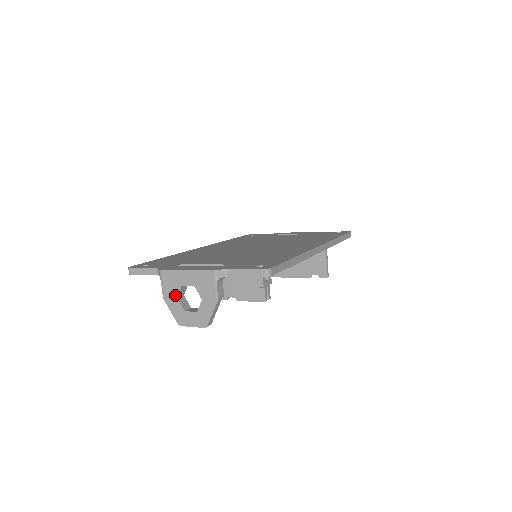
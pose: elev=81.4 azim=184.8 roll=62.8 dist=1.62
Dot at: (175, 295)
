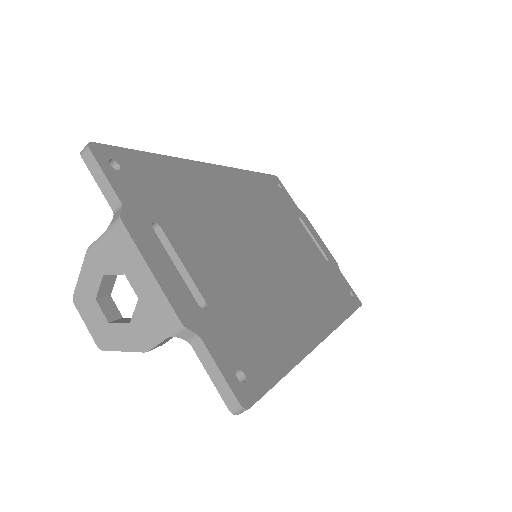
Dot at: (105, 269)
